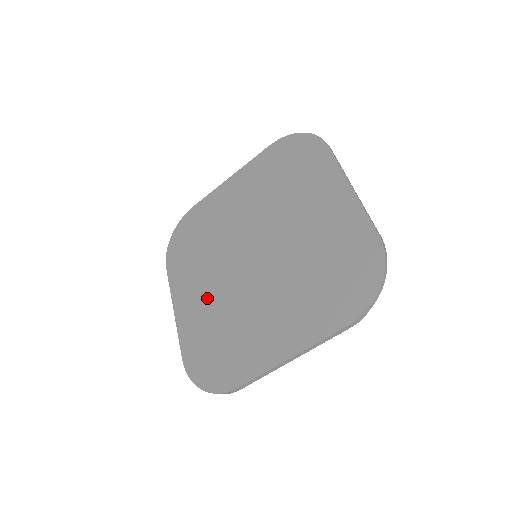
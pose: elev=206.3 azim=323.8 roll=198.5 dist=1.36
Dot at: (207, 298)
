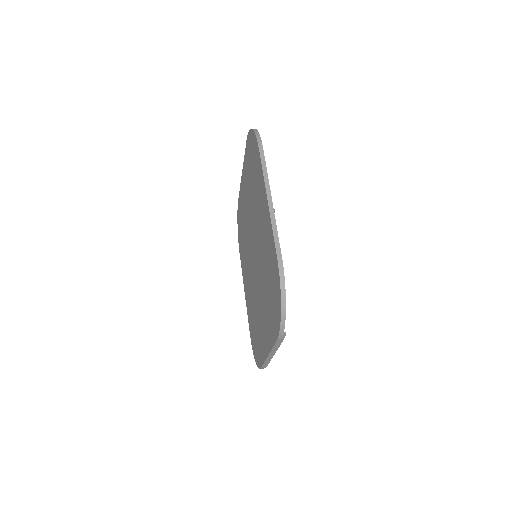
Dot at: (249, 288)
